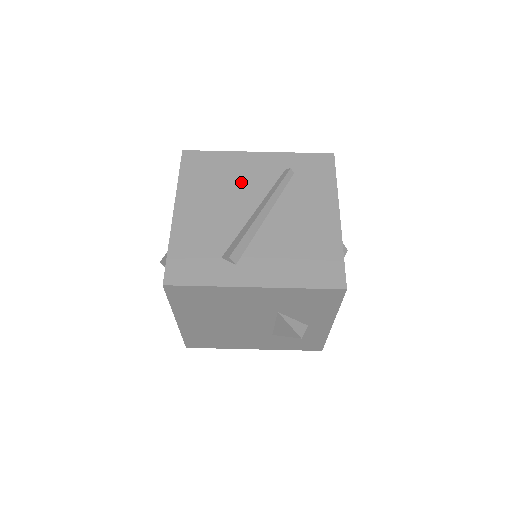
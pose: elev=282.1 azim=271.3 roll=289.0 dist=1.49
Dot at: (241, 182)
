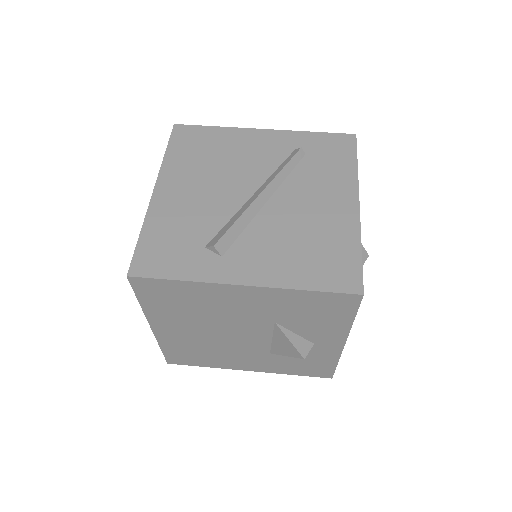
Dot at: (240, 161)
